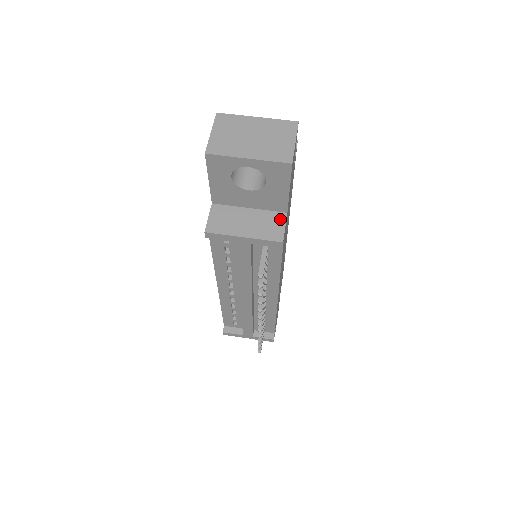
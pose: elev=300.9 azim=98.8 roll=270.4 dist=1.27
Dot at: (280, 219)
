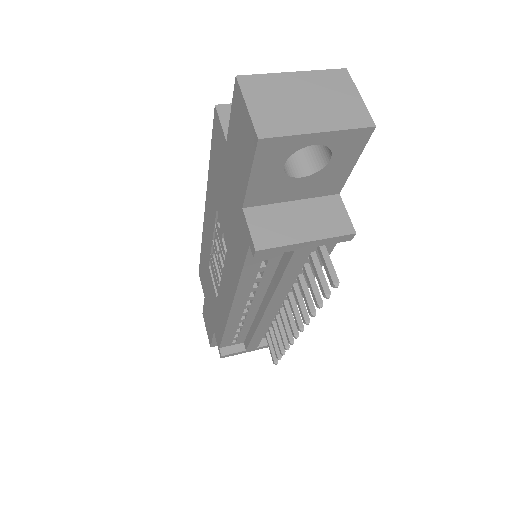
Dot at: (336, 204)
